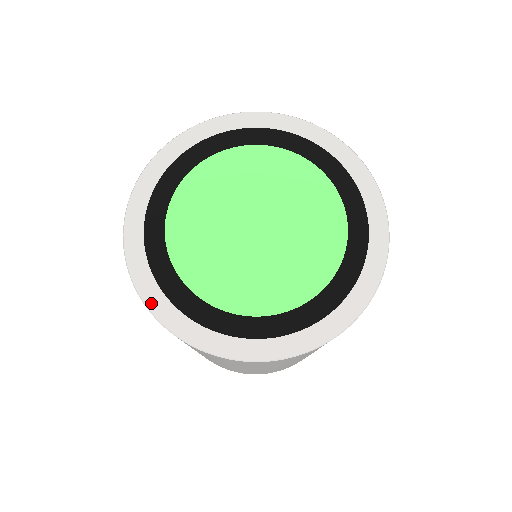
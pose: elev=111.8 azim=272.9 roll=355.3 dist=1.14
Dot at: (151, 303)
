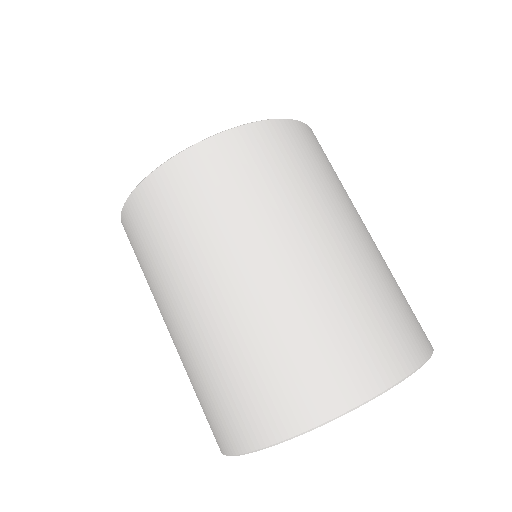
Dot at: (174, 159)
